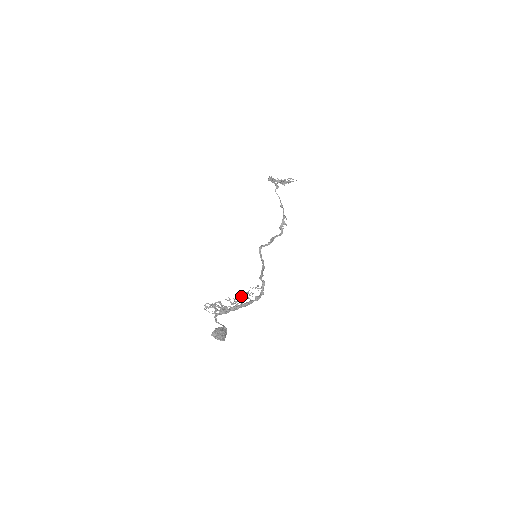
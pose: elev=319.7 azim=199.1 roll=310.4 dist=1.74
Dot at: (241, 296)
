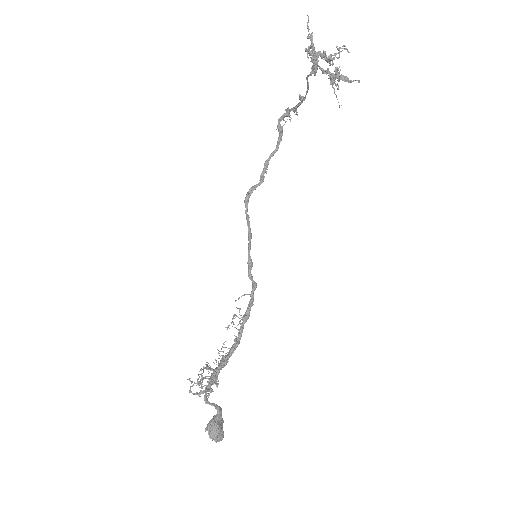
Dot at: (235, 346)
